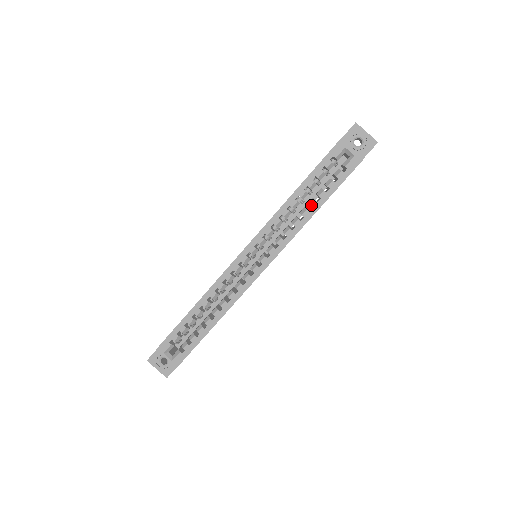
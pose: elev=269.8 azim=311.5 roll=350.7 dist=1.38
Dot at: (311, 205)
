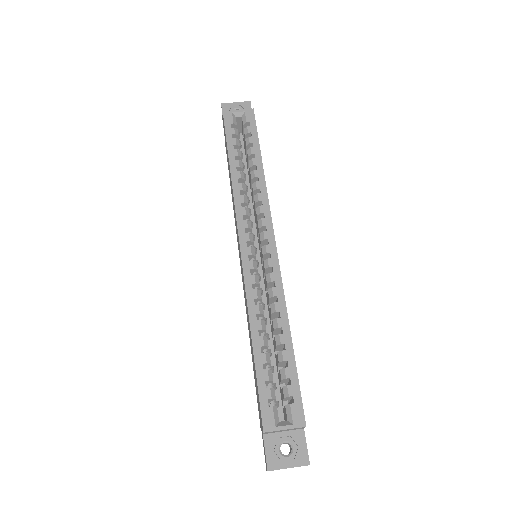
Dot at: (253, 164)
